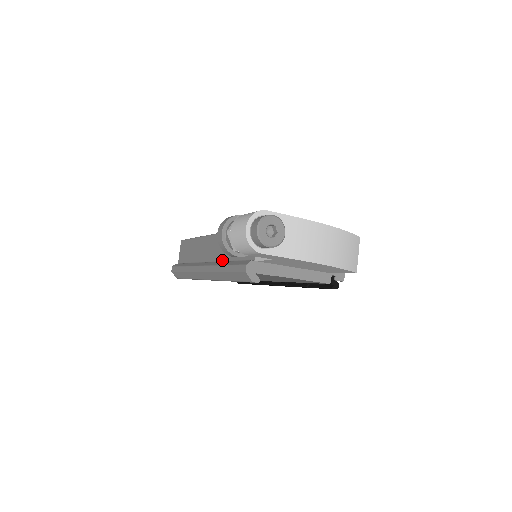
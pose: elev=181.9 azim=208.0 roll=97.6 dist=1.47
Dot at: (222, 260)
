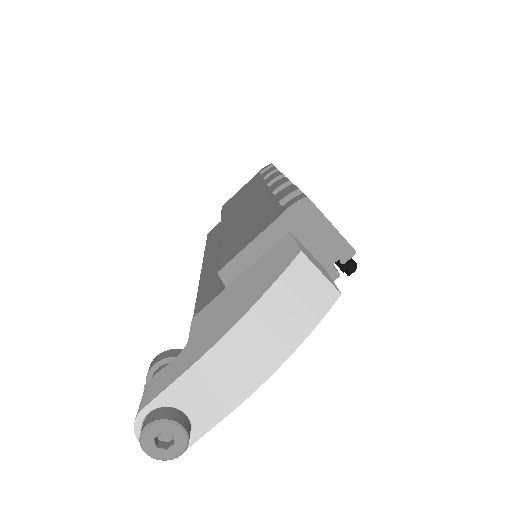
Dot at: occluded
